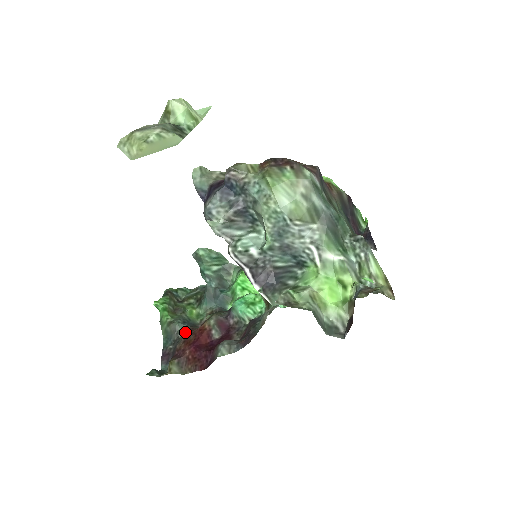
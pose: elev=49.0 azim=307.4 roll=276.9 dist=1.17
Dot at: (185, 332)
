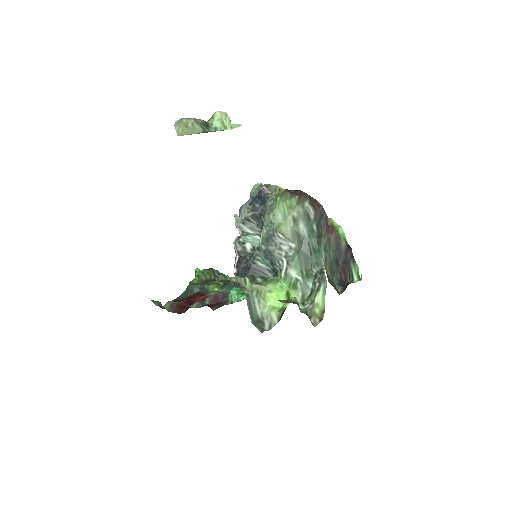
Dot at: (195, 293)
